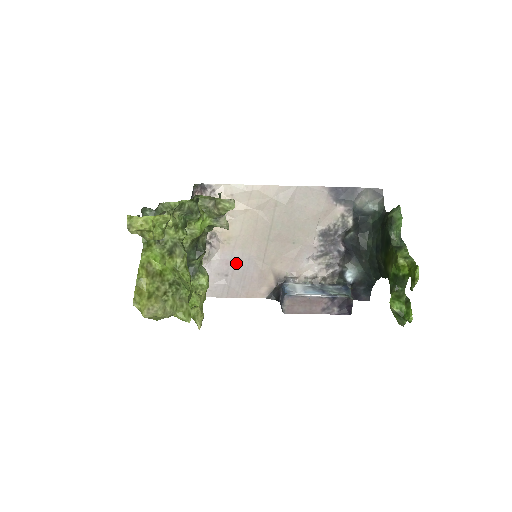
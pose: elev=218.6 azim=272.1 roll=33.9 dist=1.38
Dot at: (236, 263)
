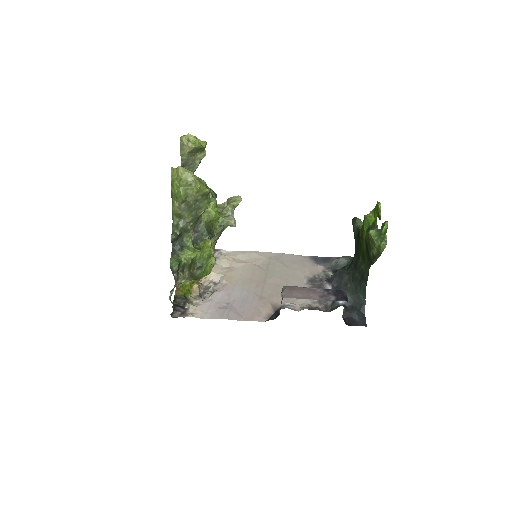
Dot at: (237, 295)
